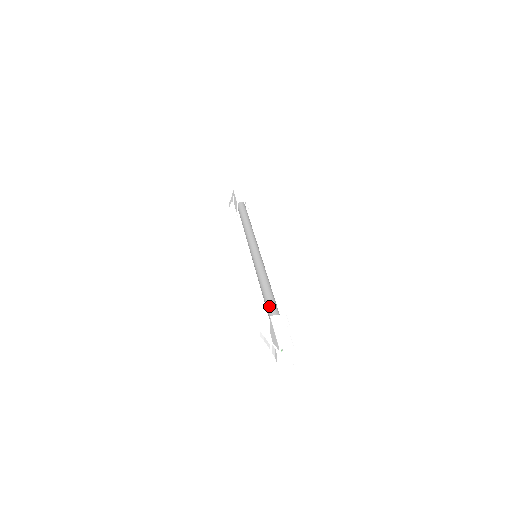
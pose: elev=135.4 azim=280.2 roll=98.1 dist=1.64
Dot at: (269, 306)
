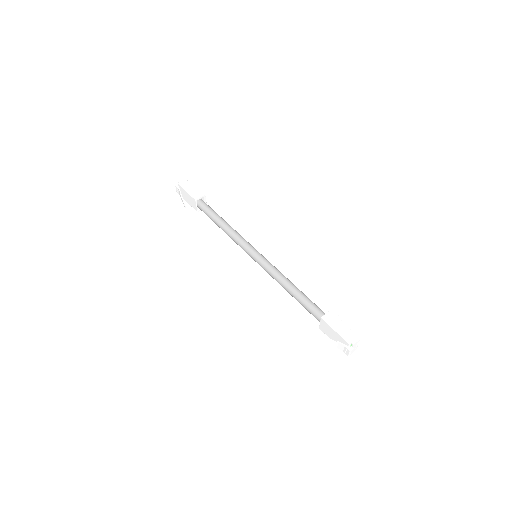
Dot at: (309, 306)
